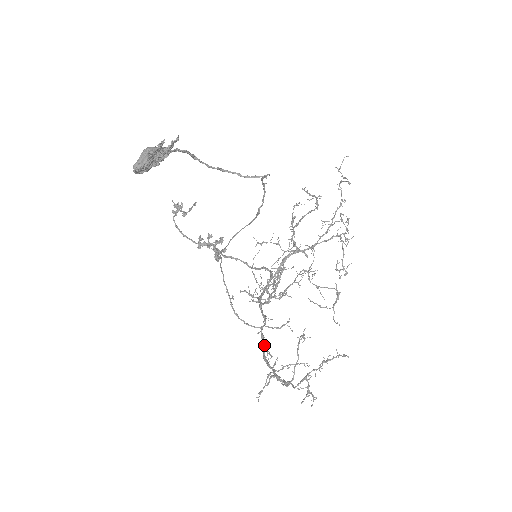
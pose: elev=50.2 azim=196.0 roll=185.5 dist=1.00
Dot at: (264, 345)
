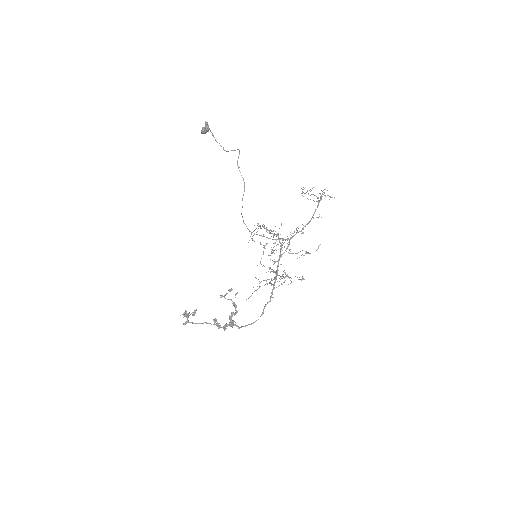
Dot at: (298, 232)
